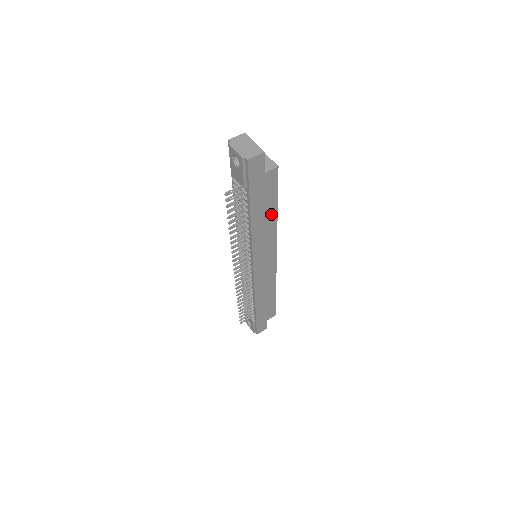
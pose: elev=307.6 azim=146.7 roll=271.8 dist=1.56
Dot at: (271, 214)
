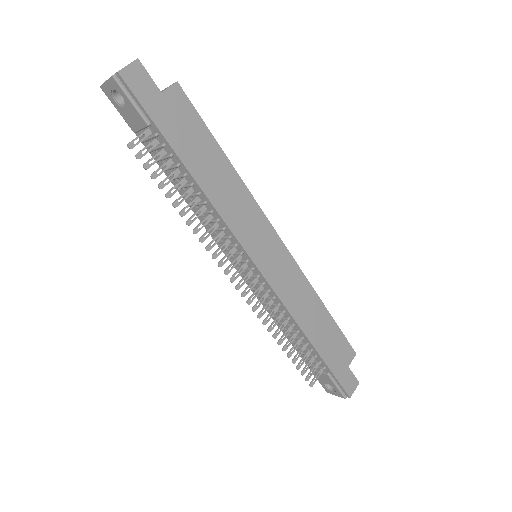
Dot at: (220, 164)
